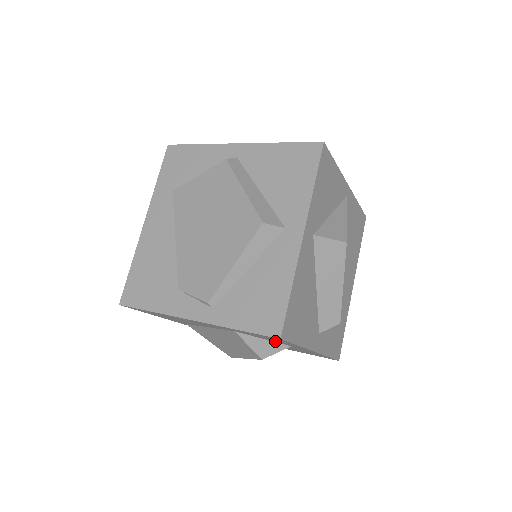
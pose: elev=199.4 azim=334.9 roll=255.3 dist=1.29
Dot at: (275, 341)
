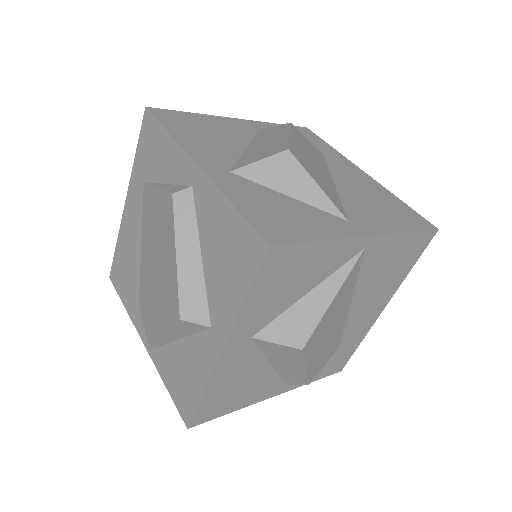
Dot at: occluded
